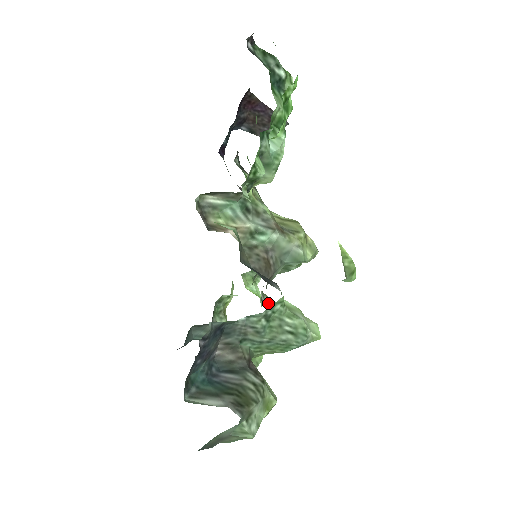
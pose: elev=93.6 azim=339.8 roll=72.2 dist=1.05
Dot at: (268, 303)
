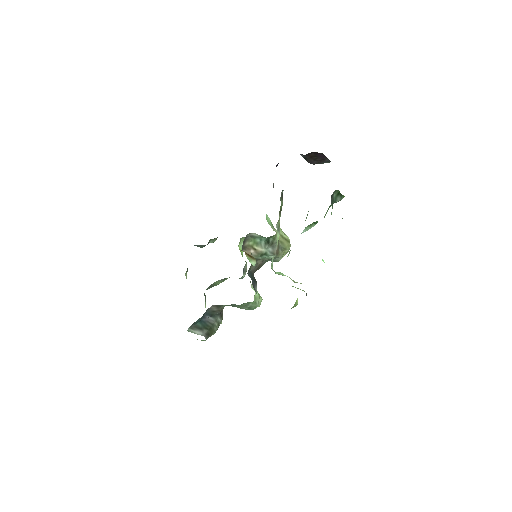
Dot at: (246, 268)
